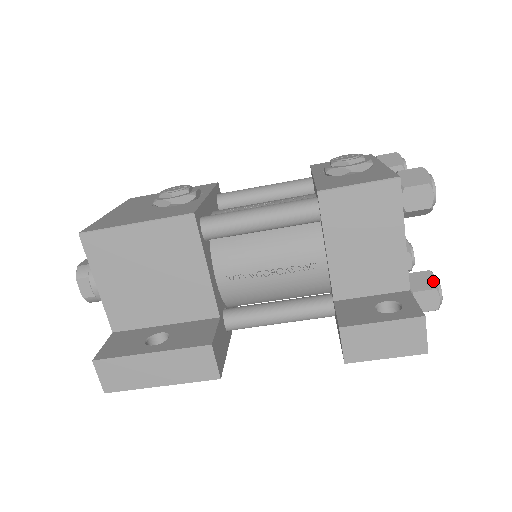
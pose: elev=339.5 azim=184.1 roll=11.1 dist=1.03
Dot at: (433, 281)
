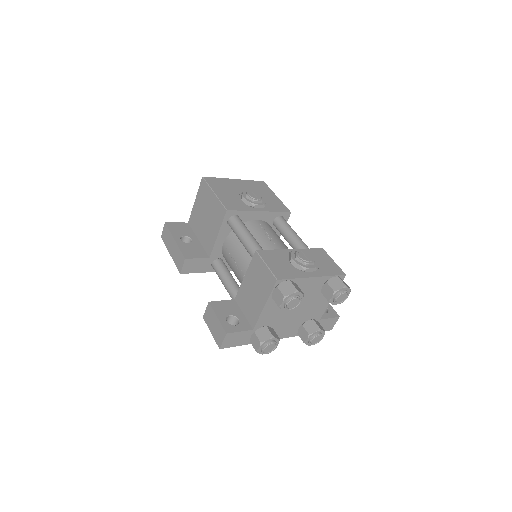
Dot at: (265, 339)
